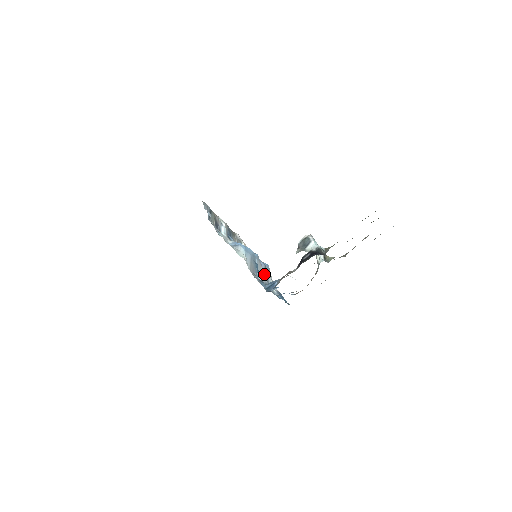
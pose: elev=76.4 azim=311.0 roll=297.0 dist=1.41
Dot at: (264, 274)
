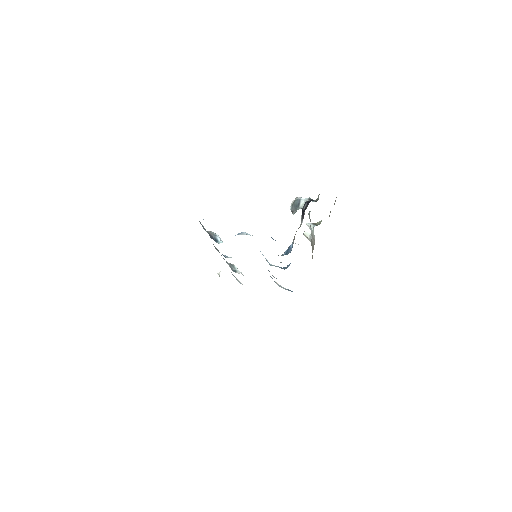
Dot at: occluded
